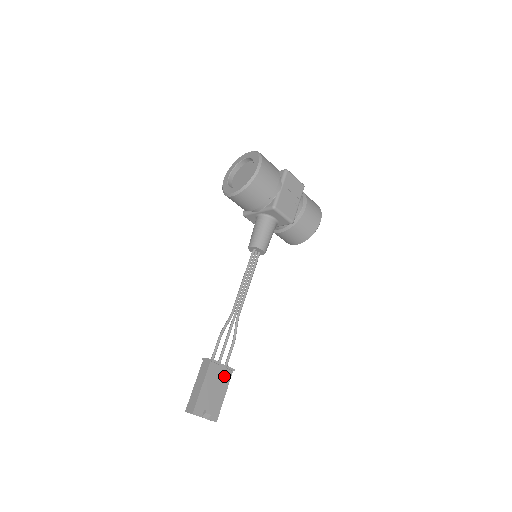
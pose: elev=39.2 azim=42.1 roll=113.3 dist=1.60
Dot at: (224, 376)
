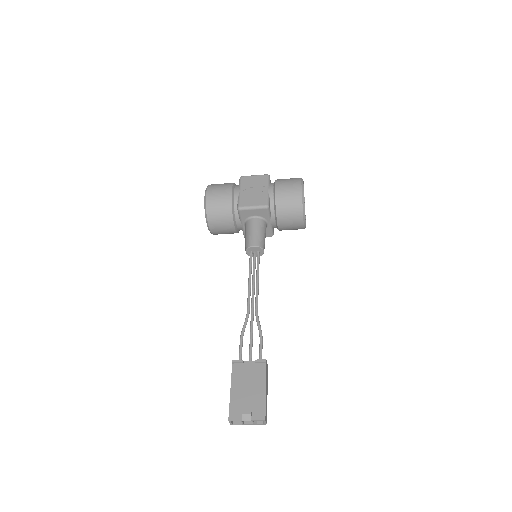
Dot at: (256, 371)
